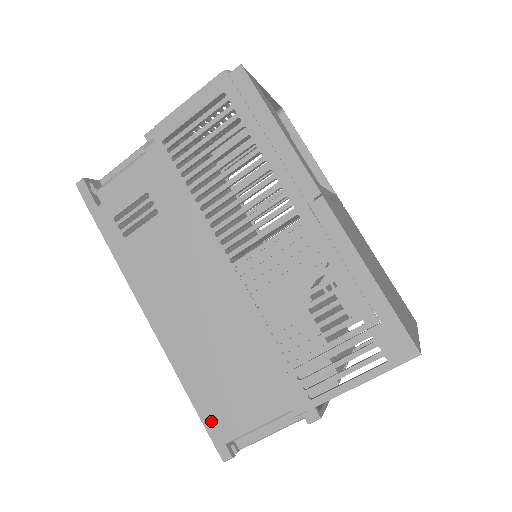
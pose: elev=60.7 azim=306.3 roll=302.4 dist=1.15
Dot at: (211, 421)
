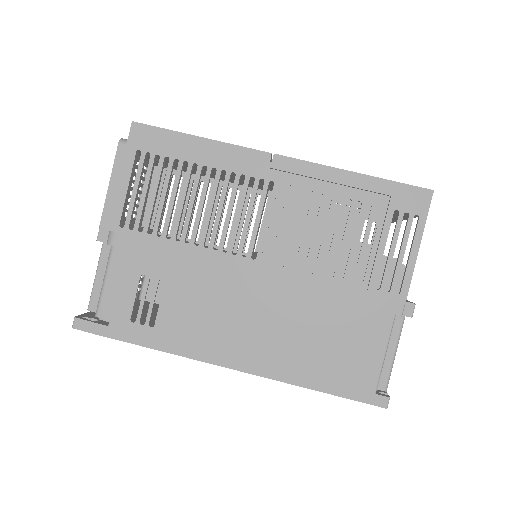
Dot at: (349, 389)
